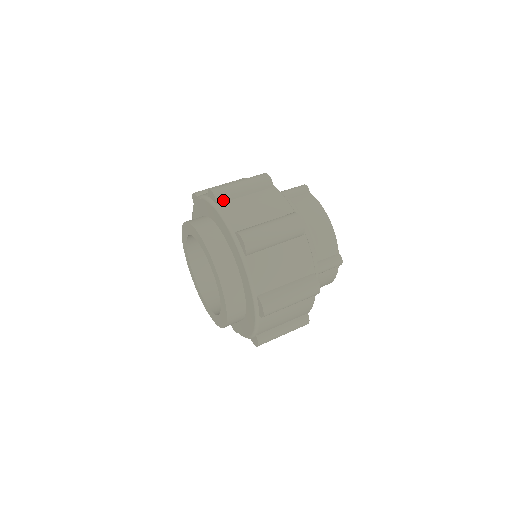
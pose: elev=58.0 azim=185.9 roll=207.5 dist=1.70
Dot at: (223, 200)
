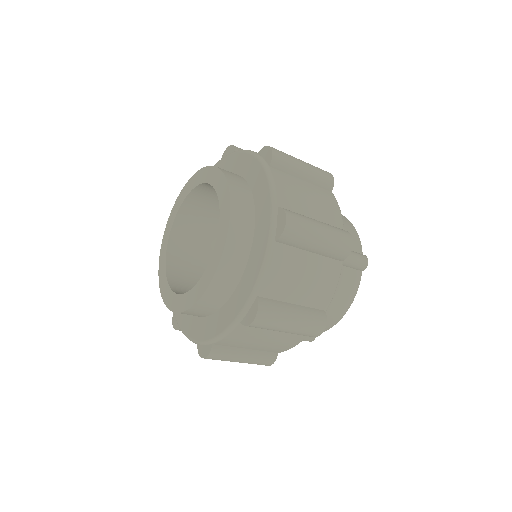
Dot at: occluded
